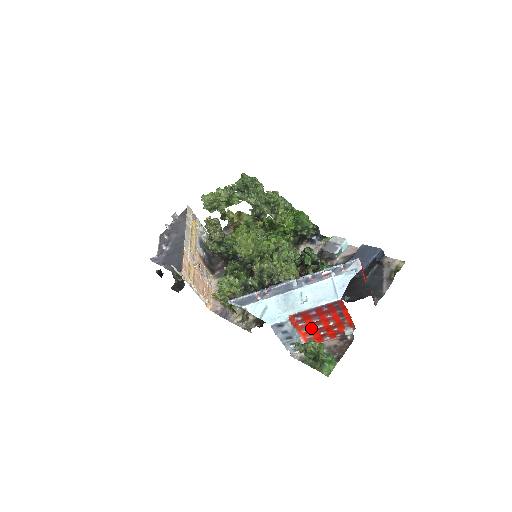
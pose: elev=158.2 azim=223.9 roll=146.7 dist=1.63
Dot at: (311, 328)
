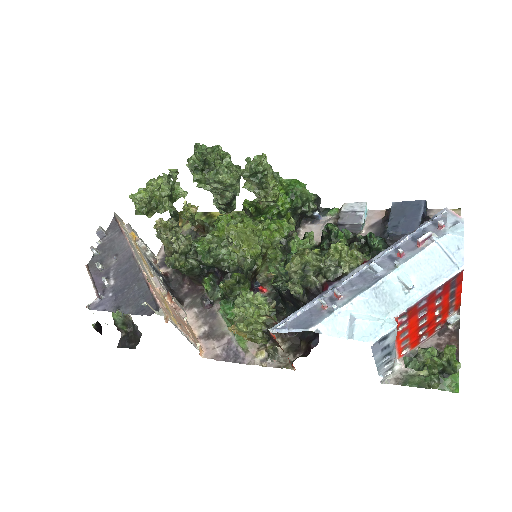
Dot at: (411, 329)
